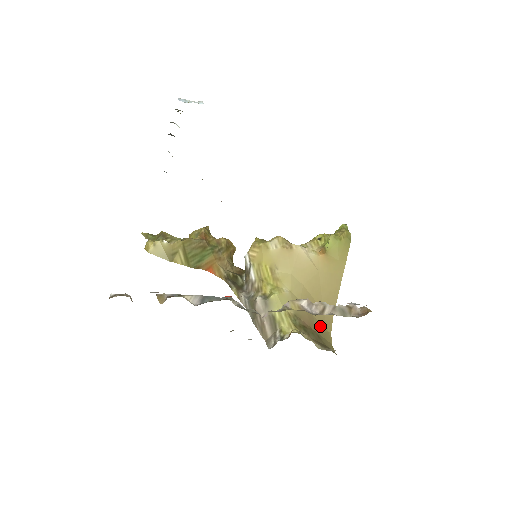
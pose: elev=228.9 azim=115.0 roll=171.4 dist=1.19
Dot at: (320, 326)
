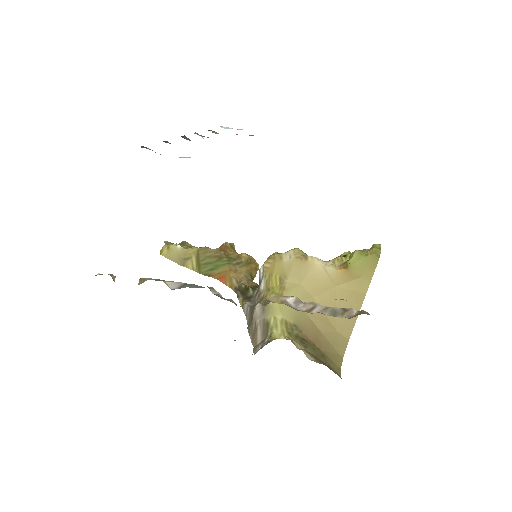
Dot at: (329, 346)
